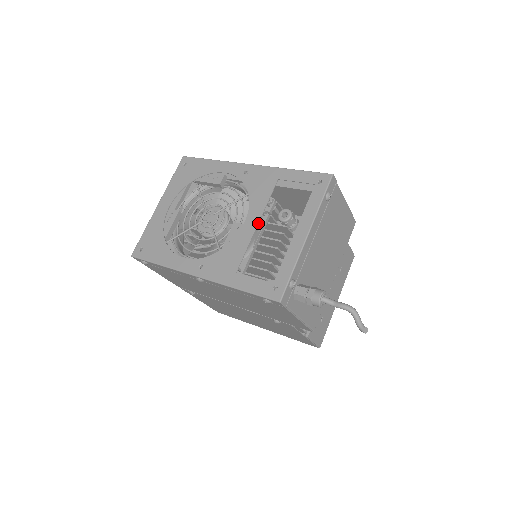
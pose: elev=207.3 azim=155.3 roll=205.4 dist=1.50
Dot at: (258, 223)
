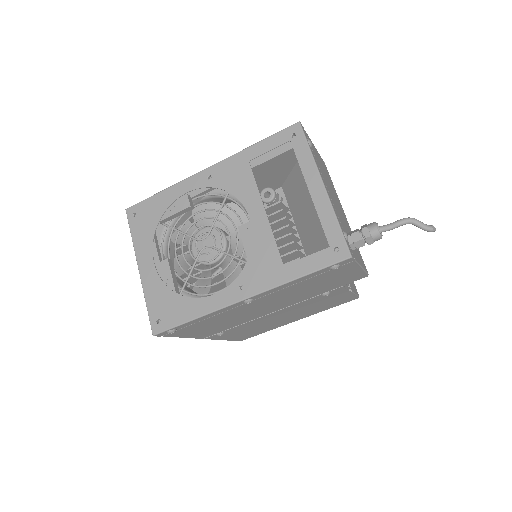
Dot at: (265, 210)
